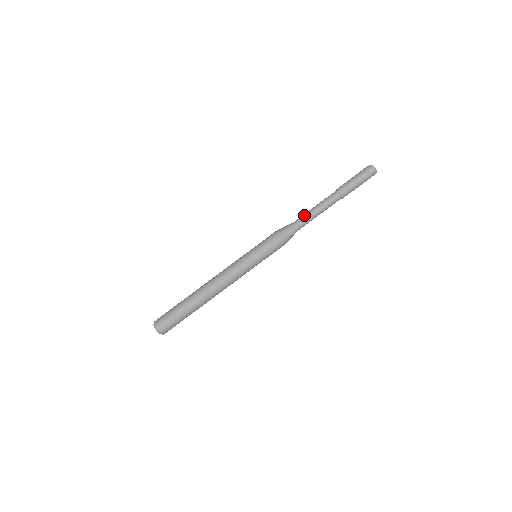
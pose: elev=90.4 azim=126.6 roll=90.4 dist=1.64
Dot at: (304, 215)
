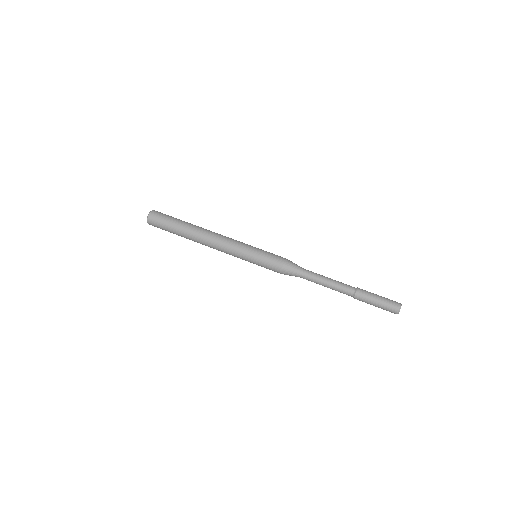
Dot at: occluded
